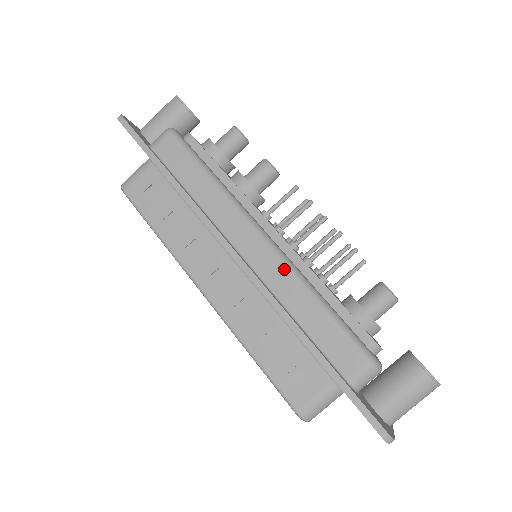
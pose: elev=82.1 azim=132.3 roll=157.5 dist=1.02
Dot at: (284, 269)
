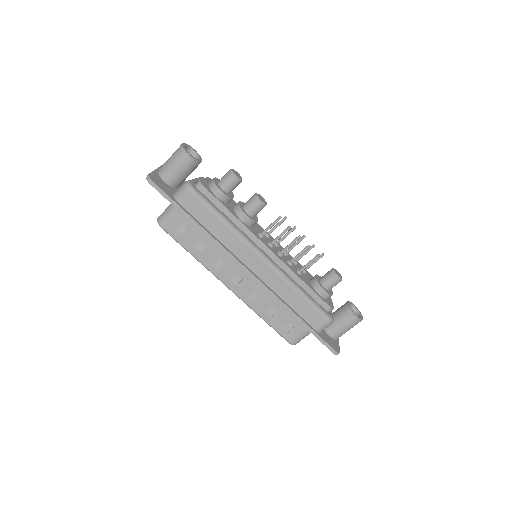
Dot at: (279, 277)
